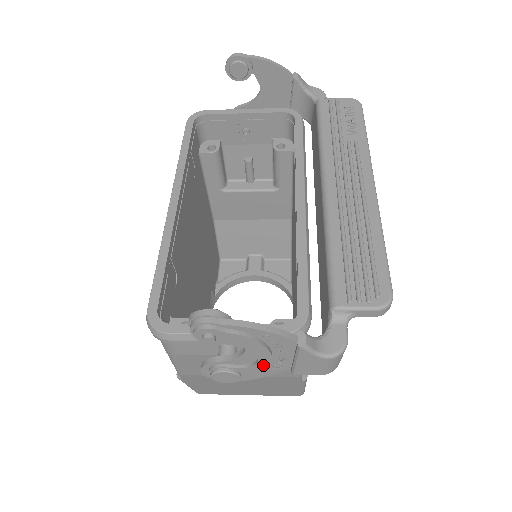
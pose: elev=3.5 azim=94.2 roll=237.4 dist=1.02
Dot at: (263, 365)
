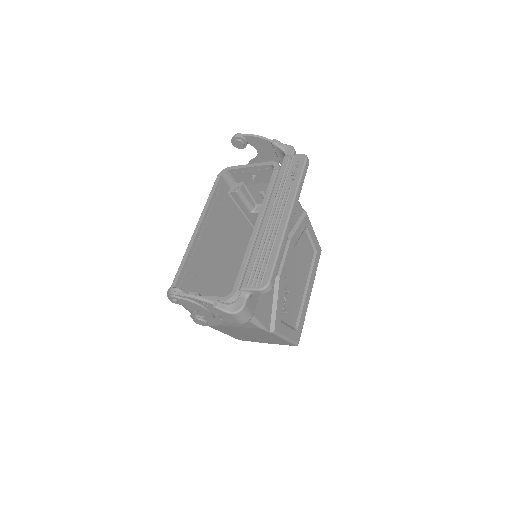
Dot at: (211, 316)
